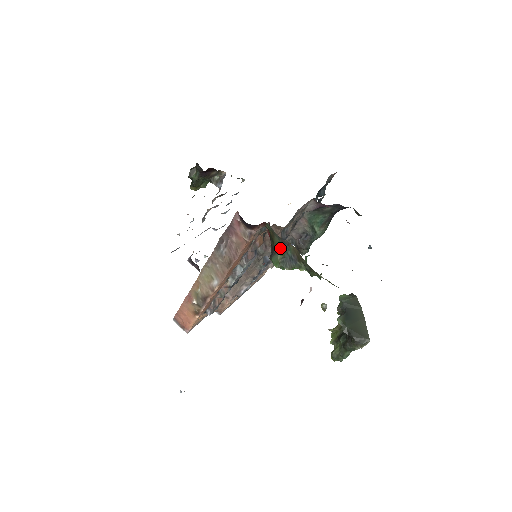
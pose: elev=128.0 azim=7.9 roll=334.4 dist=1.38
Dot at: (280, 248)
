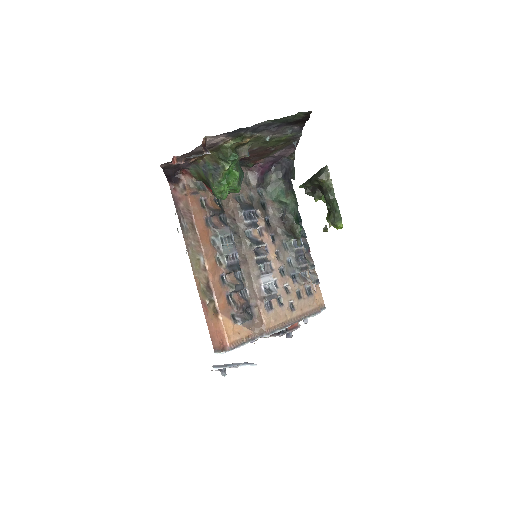
Dot at: (206, 174)
